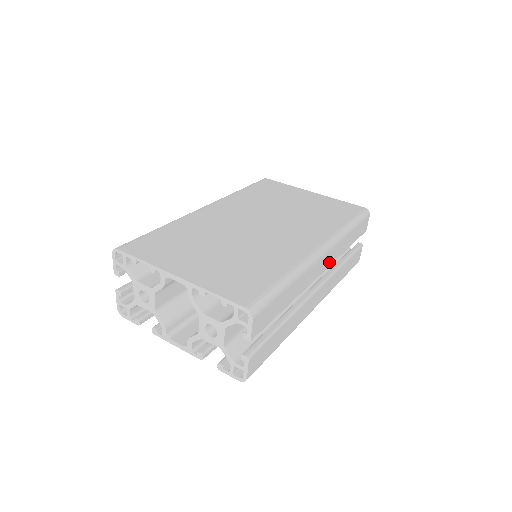
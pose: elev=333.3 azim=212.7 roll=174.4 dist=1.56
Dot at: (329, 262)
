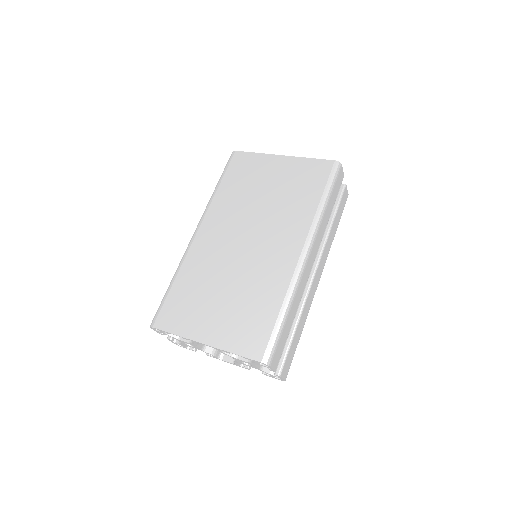
Dot at: (317, 249)
